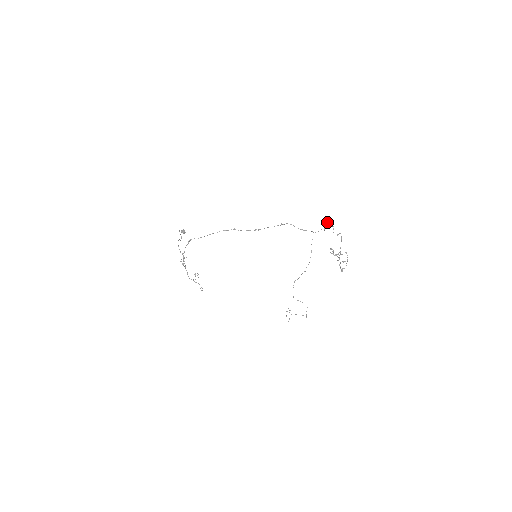
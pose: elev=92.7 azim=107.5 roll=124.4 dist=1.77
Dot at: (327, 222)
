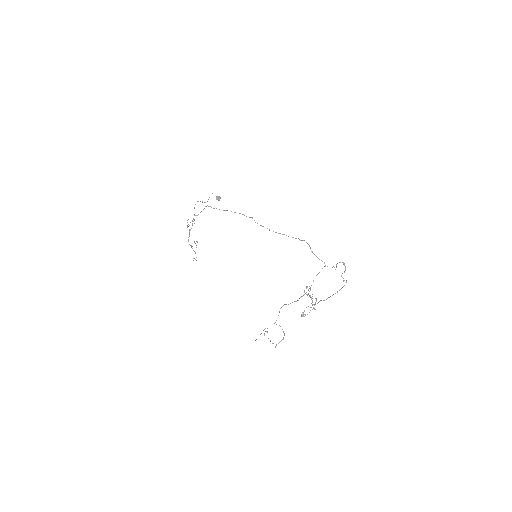
Dot at: (342, 262)
